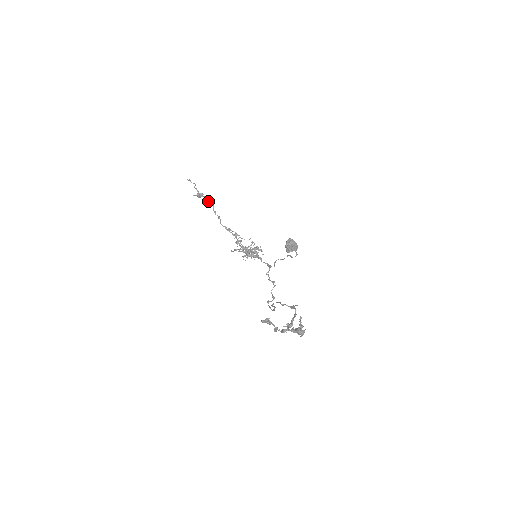
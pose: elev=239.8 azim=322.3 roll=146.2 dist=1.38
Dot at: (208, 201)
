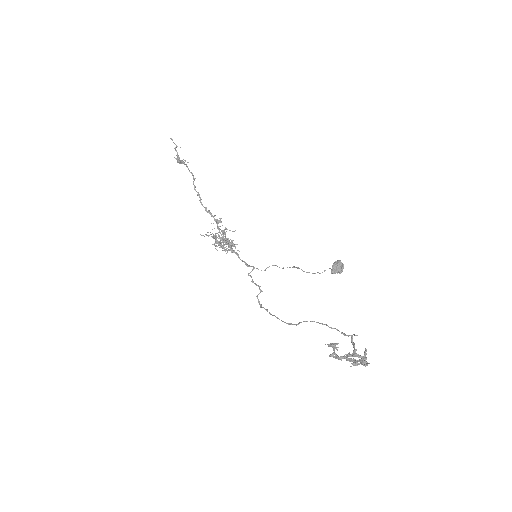
Dot at: occluded
